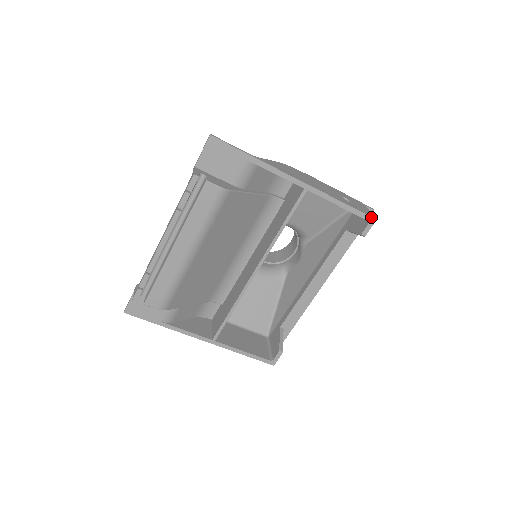
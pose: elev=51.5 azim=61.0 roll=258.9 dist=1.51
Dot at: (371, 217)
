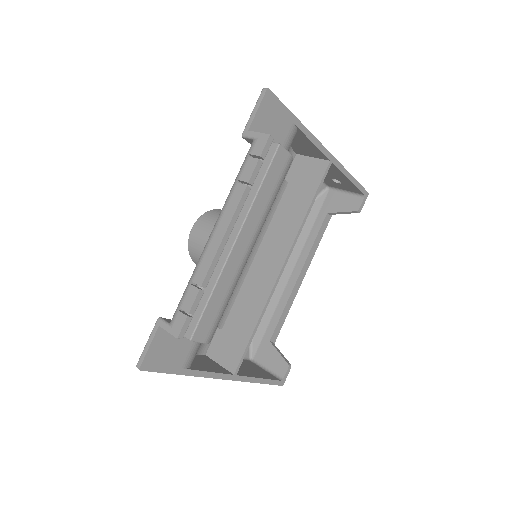
Dot at: (366, 191)
